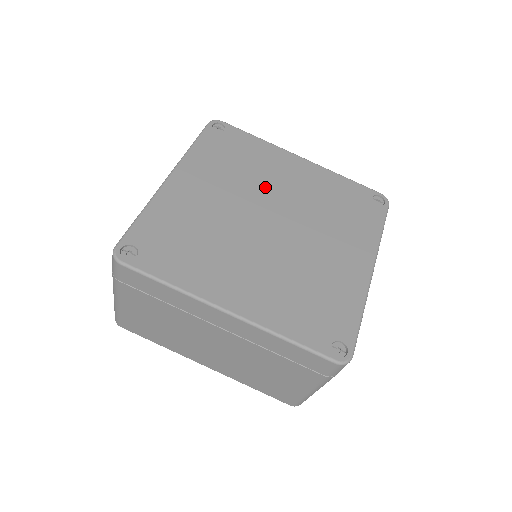
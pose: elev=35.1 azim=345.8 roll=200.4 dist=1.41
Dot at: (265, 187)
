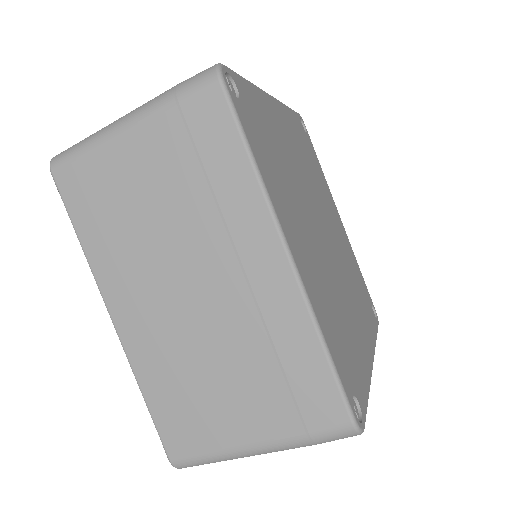
Dot at: (323, 202)
